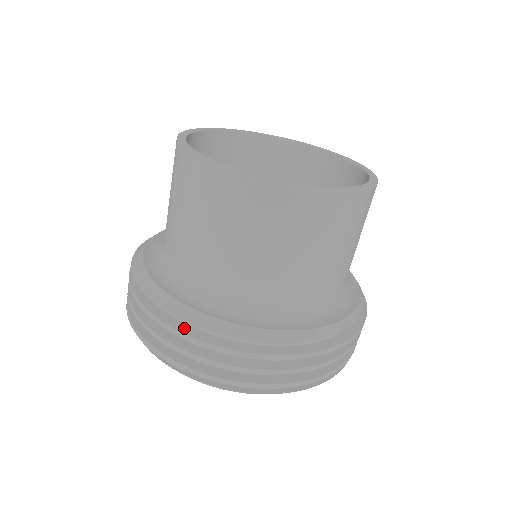
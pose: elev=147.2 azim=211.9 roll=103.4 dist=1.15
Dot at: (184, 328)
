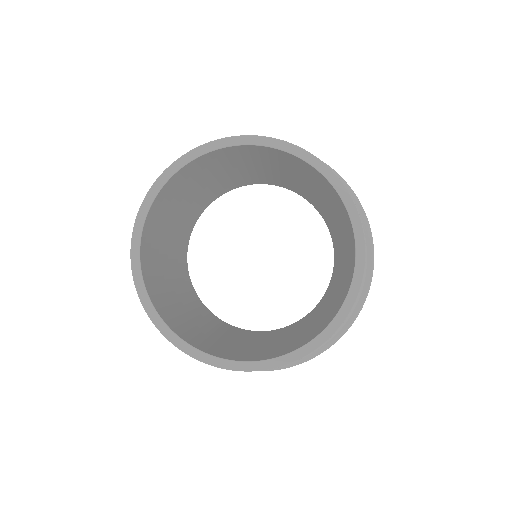
Dot at: occluded
